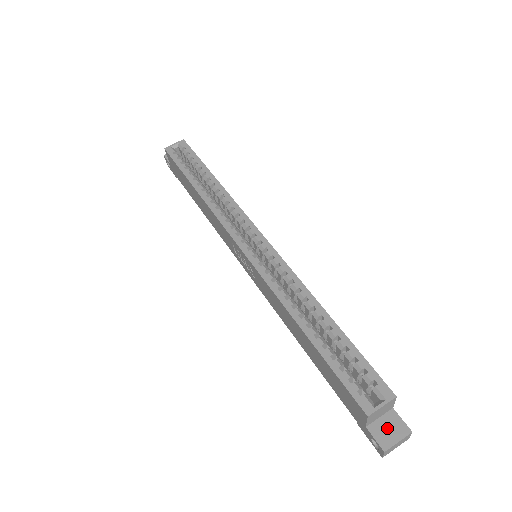
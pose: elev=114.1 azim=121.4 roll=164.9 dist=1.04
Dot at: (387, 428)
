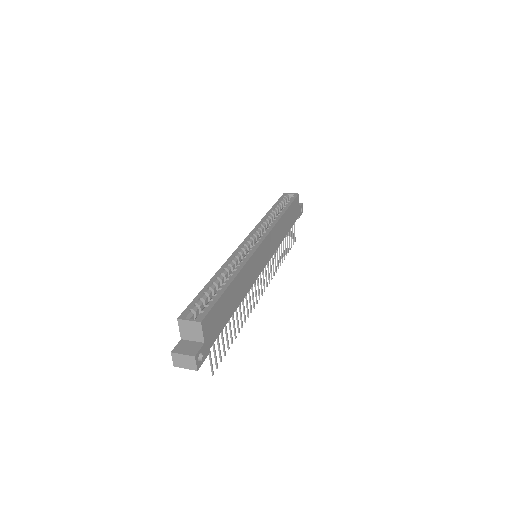
Dot at: (188, 346)
